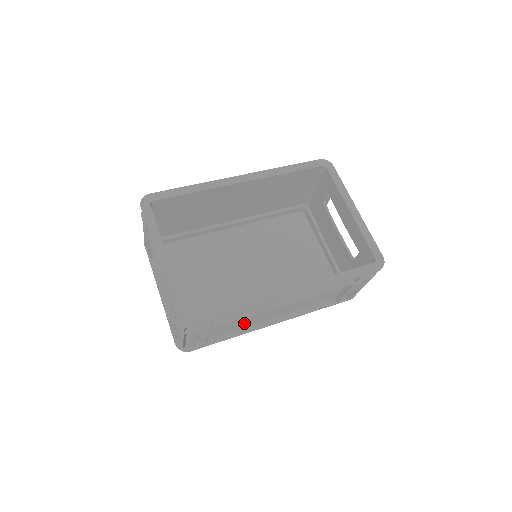
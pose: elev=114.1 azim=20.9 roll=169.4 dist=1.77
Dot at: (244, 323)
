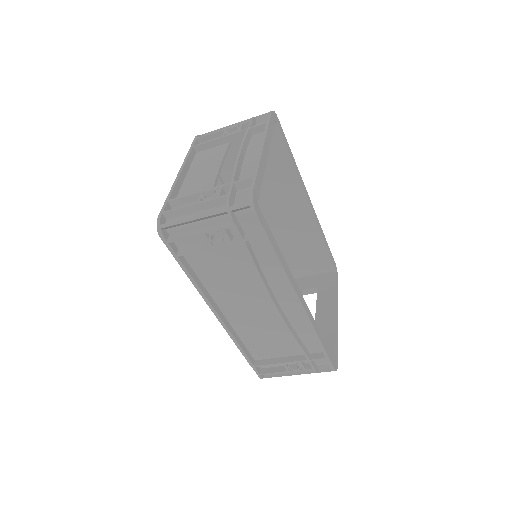
Dot at: (217, 281)
